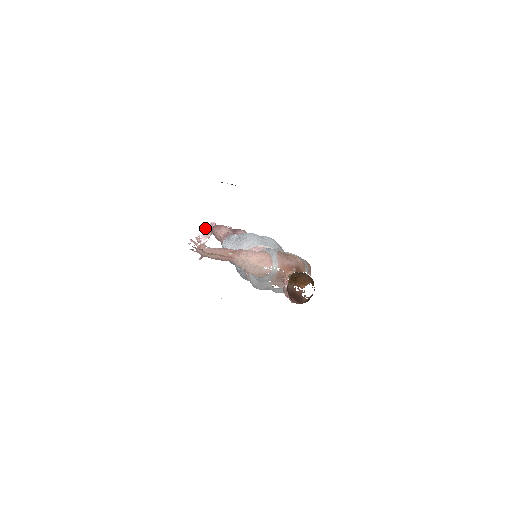
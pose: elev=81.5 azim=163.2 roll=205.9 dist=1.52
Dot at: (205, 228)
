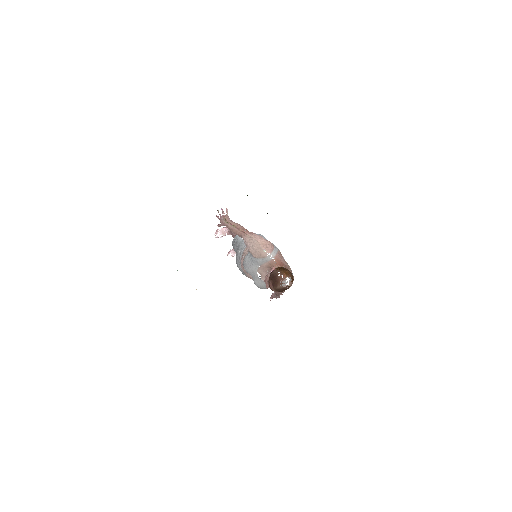
Dot at: (226, 227)
